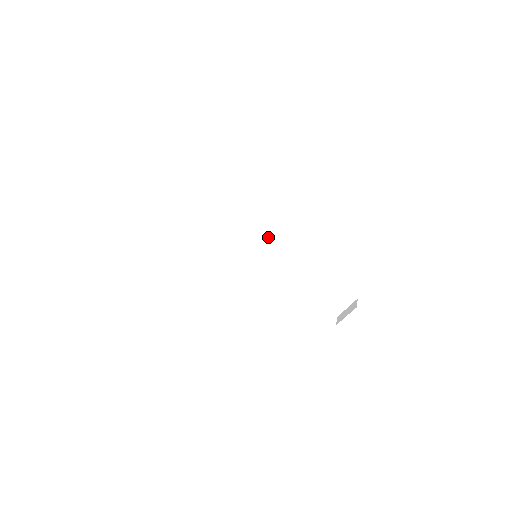
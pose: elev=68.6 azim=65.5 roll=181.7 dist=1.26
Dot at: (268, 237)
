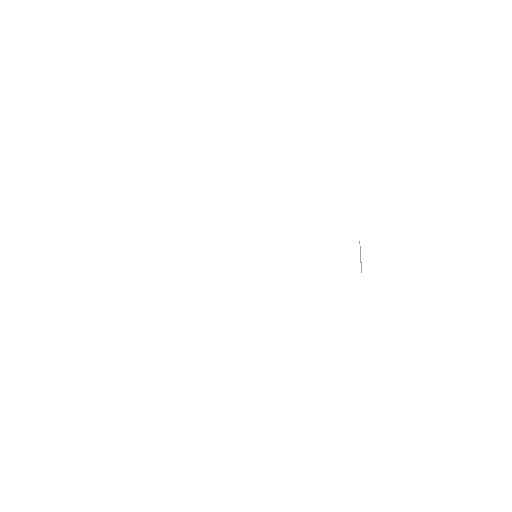
Dot at: (255, 234)
